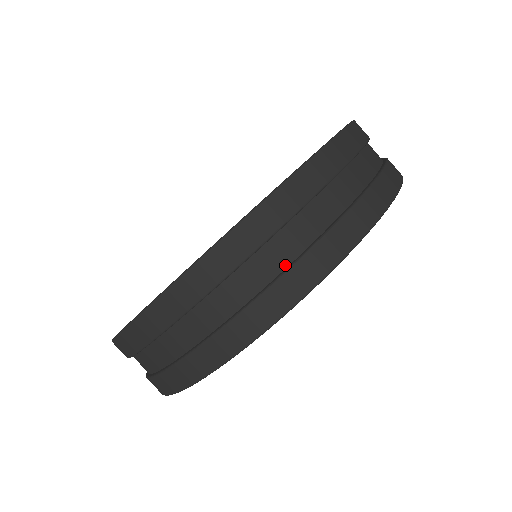
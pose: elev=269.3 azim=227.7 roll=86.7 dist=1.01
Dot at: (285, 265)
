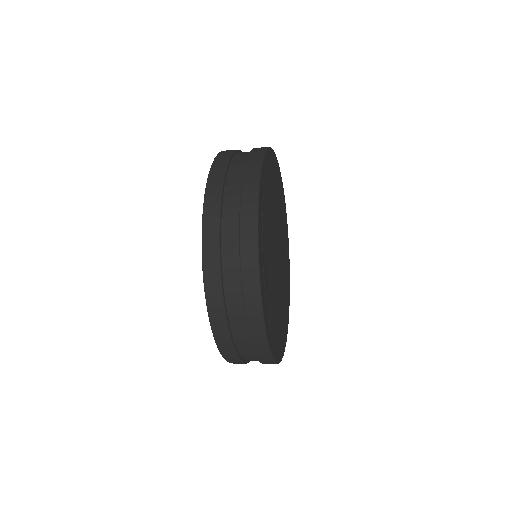
Dot at: (246, 327)
